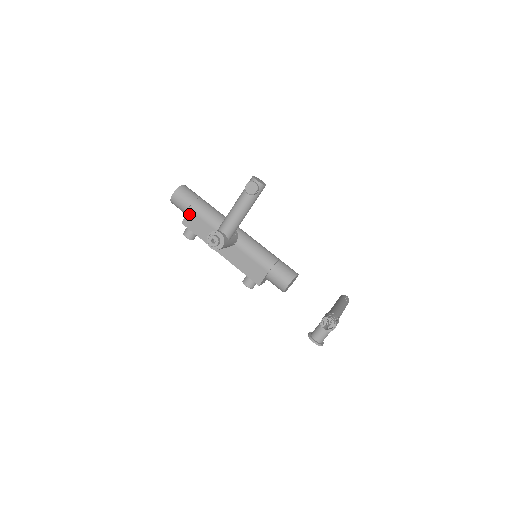
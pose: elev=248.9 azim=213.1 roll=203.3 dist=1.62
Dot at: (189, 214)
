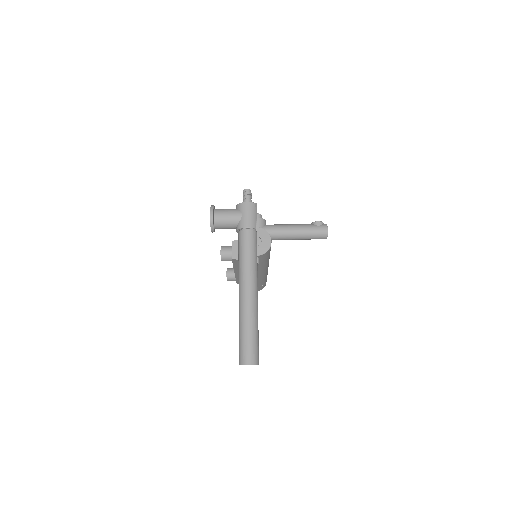
Dot at: occluded
